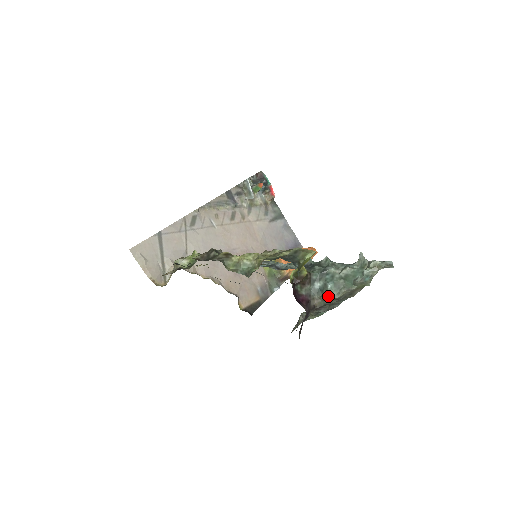
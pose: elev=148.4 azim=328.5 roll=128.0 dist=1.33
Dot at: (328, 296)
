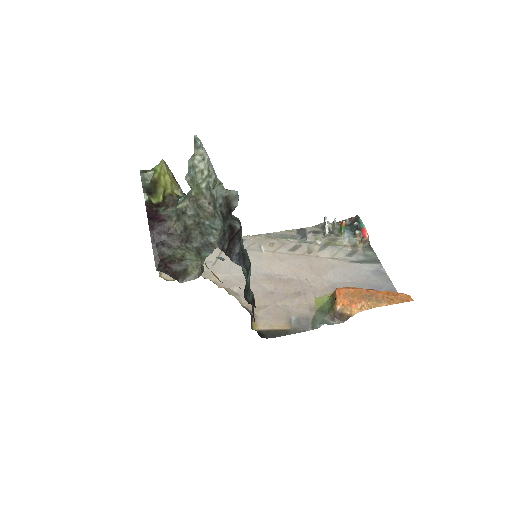
Dot at: (176, 210)
